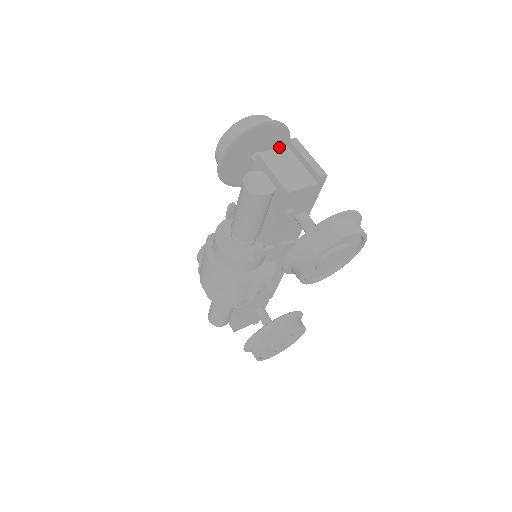
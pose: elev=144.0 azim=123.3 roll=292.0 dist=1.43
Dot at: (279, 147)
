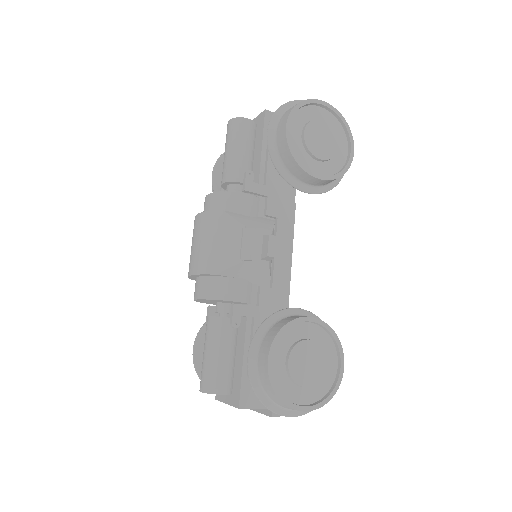
Dot at: occluded
